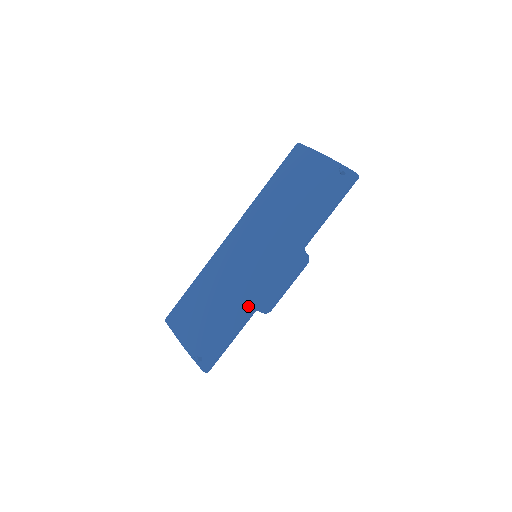
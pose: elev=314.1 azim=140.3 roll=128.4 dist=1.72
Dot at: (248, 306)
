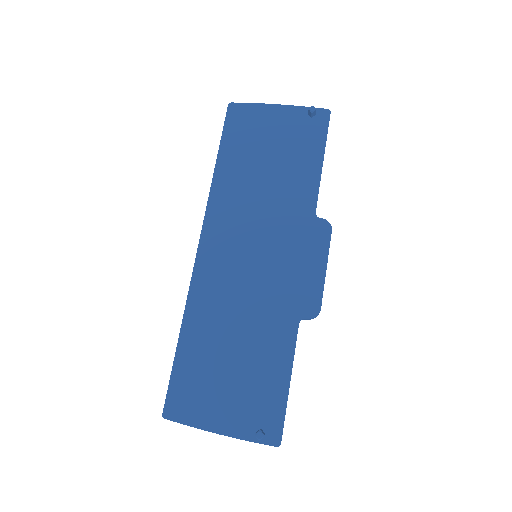
Dot at: (288, 321)
